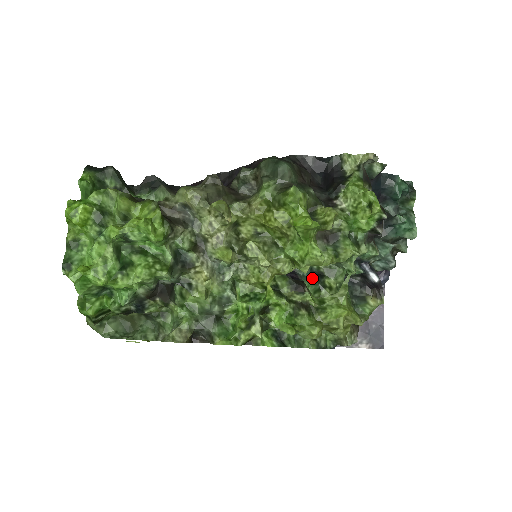
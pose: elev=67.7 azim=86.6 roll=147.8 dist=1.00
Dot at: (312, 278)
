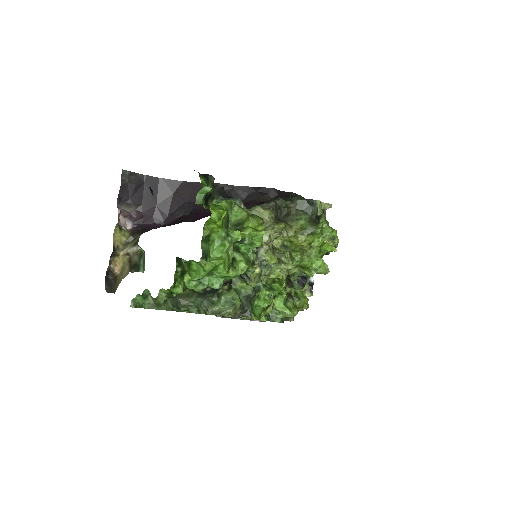
Dot at: occluded
